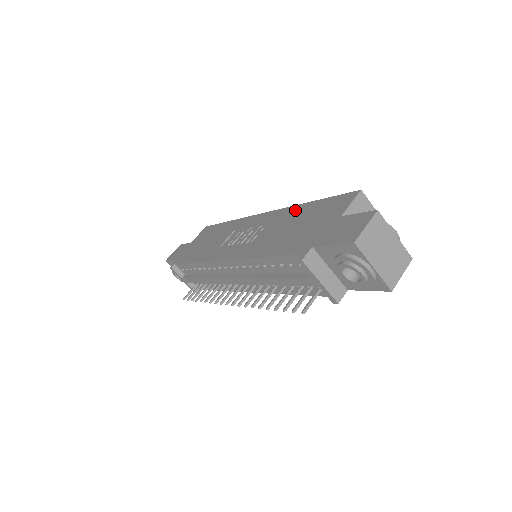
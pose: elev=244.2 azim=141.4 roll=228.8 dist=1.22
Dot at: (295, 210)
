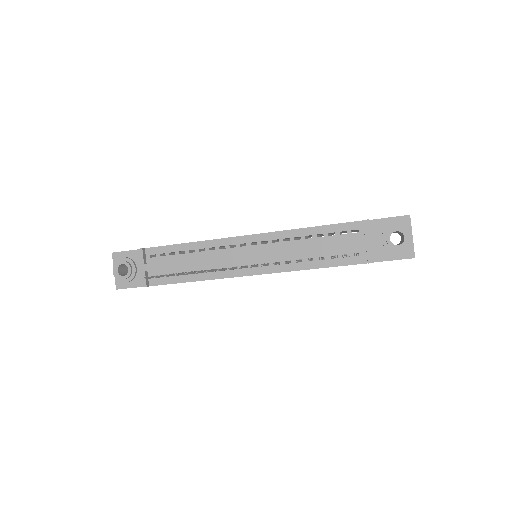
Dot at: occluded
